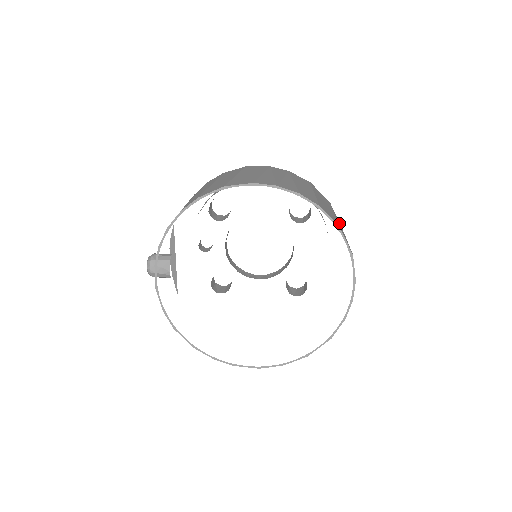
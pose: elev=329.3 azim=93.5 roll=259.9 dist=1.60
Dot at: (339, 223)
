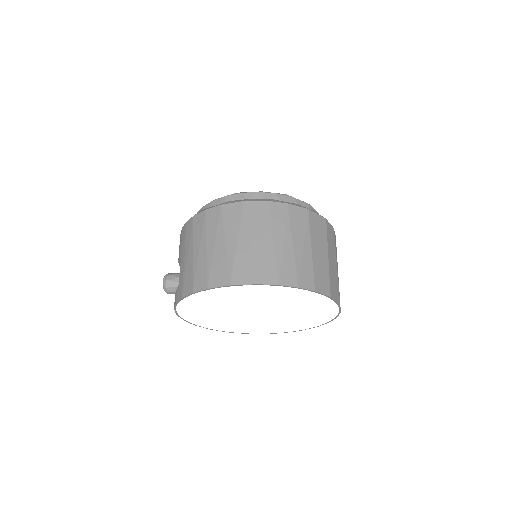
Dot at: (333, 250)
